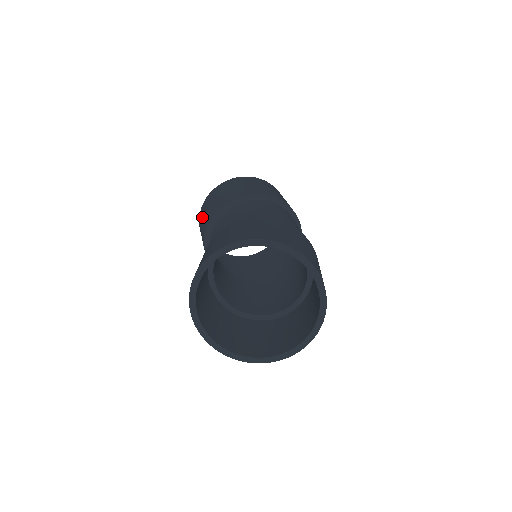
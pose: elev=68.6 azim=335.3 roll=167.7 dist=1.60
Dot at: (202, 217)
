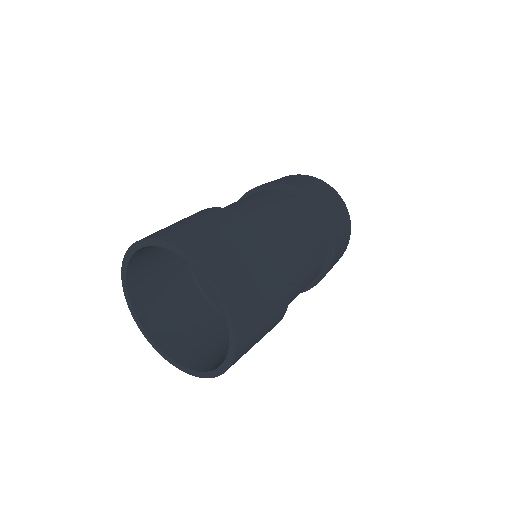
Dot at: occluded
